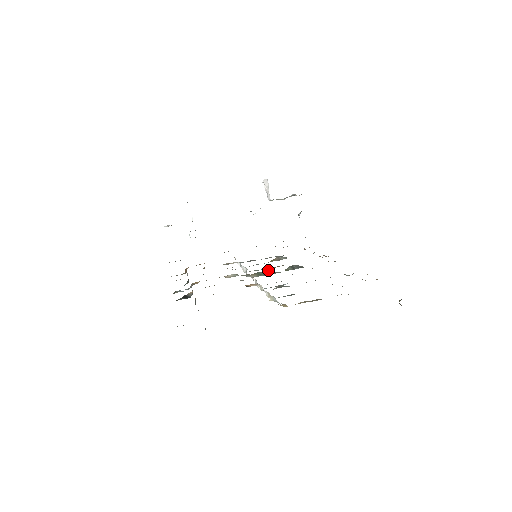
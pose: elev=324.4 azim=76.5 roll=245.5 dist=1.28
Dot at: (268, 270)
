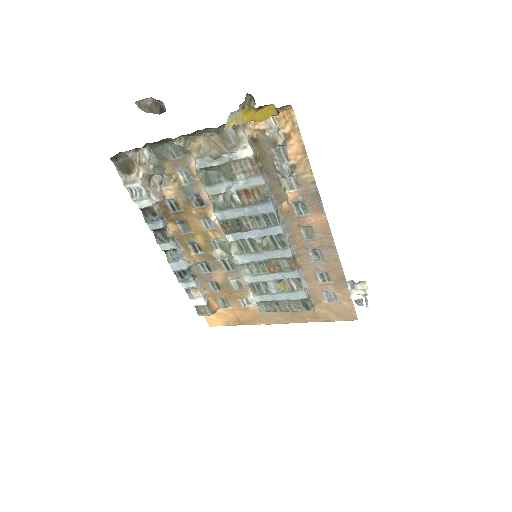
Dot at: (247, 239)
